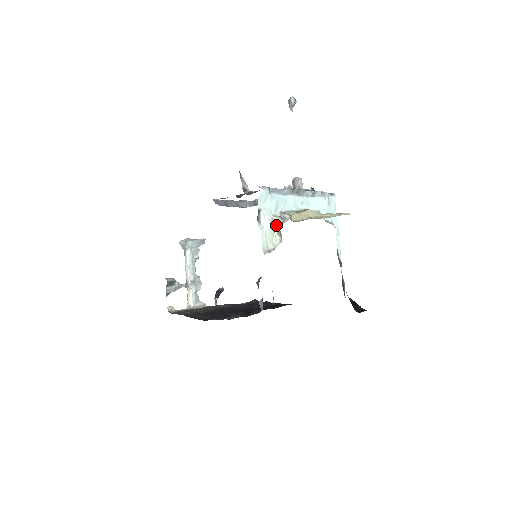
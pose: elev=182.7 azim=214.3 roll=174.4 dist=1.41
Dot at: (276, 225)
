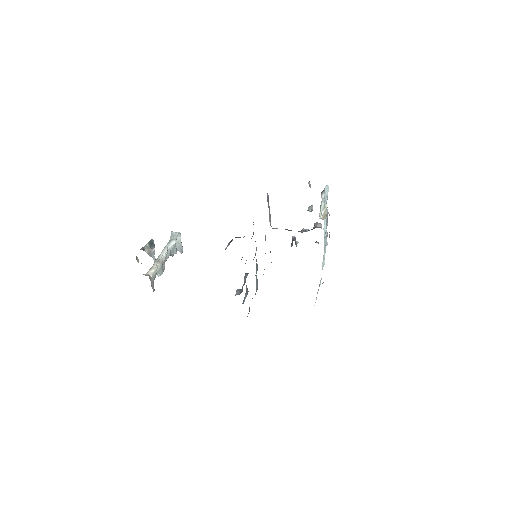
Dot at: (326, 208)
